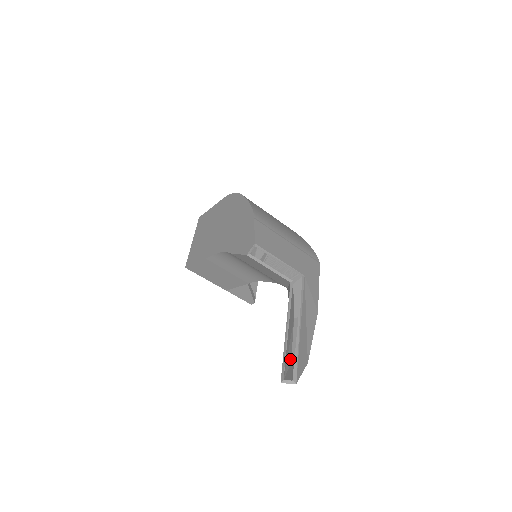
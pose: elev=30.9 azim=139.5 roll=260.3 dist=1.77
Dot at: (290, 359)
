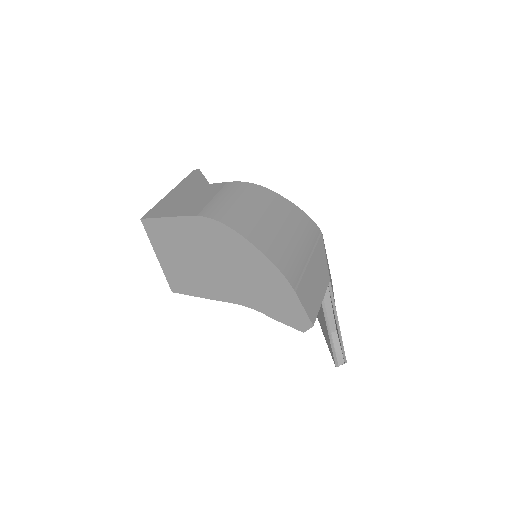
Dot at: occluded
